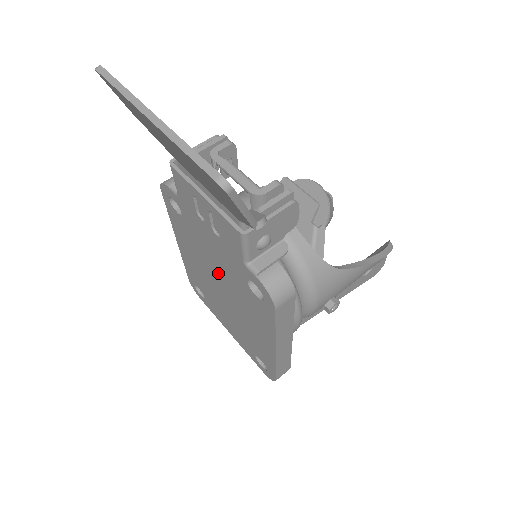
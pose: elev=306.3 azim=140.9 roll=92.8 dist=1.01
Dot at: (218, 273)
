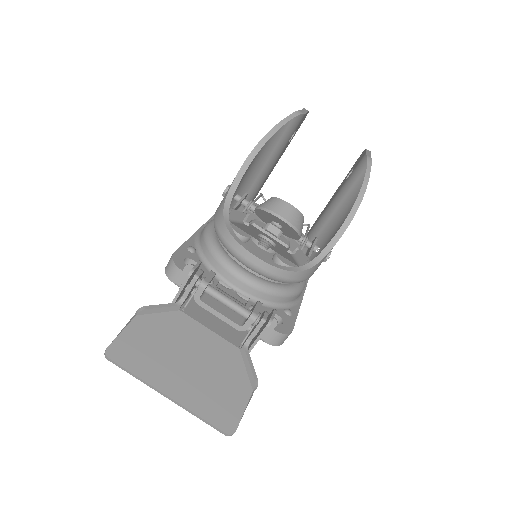
Dot at: occluded
